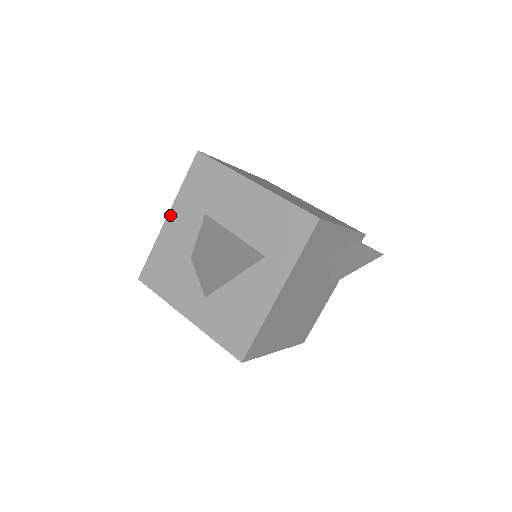
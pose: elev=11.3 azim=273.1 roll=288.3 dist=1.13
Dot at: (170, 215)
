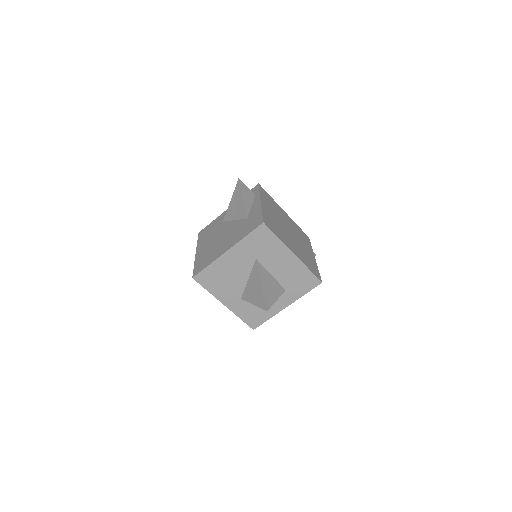
Dot at: (230, 251)
